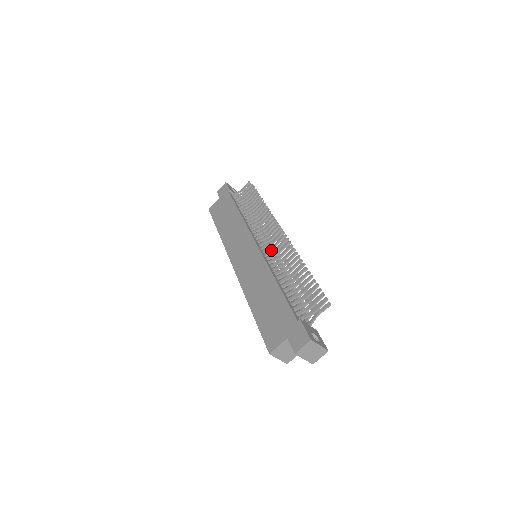
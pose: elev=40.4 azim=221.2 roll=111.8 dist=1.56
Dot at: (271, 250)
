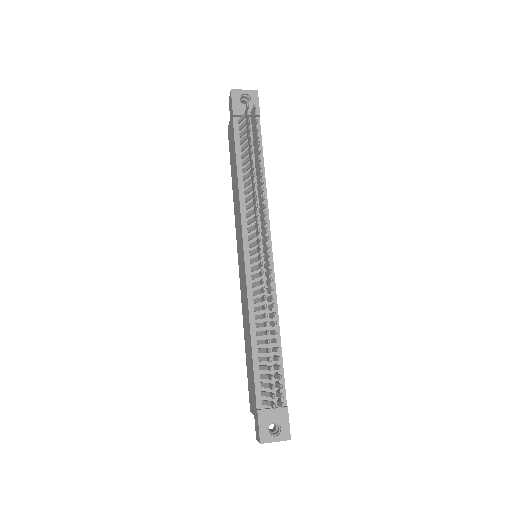
Dot at: occluded
